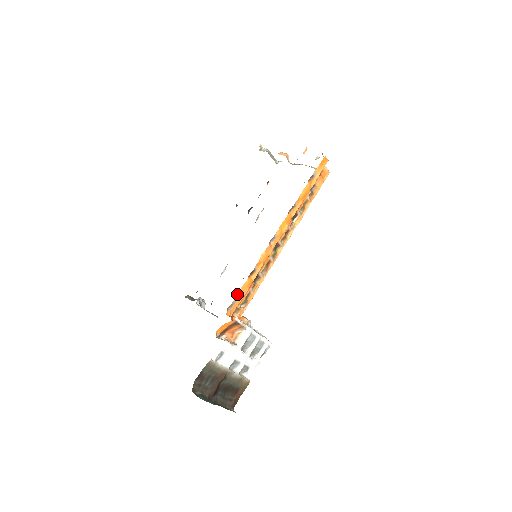
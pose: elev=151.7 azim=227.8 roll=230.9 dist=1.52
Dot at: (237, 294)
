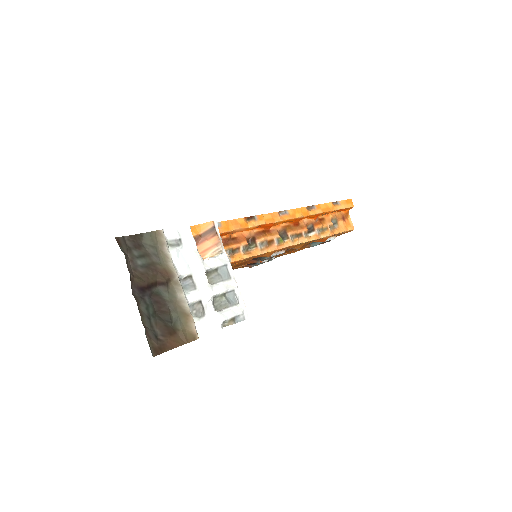
Dot at: (225, 221)
